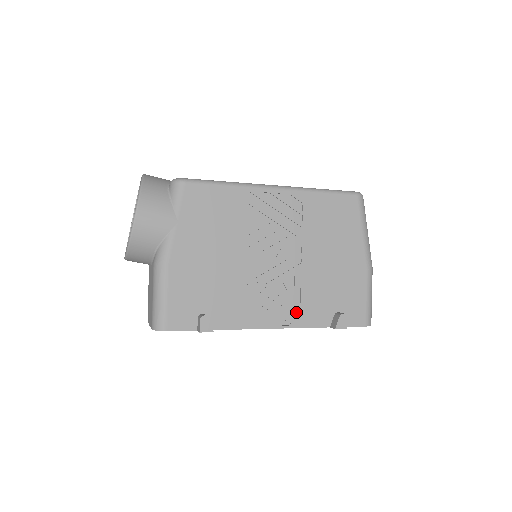
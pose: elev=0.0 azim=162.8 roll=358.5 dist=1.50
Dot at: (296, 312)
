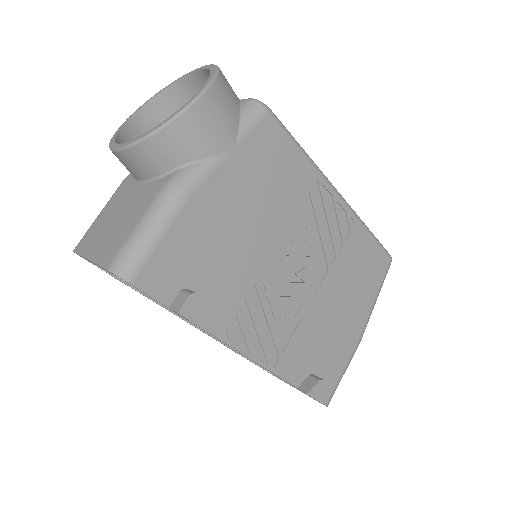
Dot at: (279, 350)
